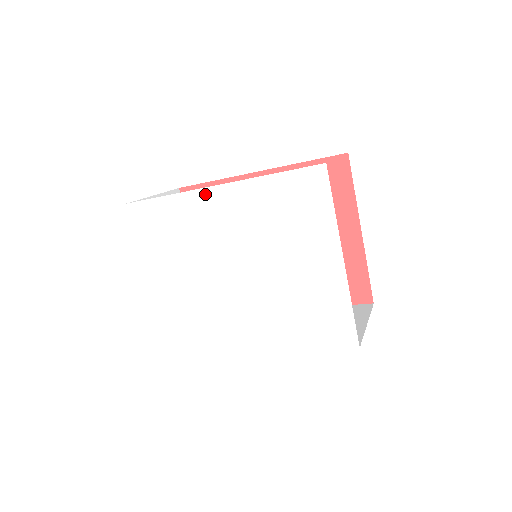
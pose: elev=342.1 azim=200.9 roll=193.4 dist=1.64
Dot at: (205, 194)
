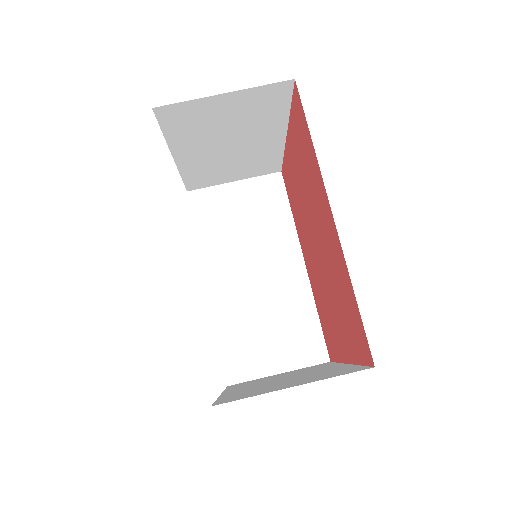
Dot at: occluded
